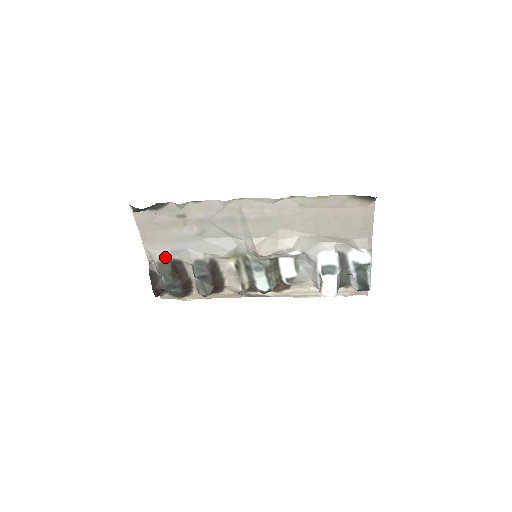
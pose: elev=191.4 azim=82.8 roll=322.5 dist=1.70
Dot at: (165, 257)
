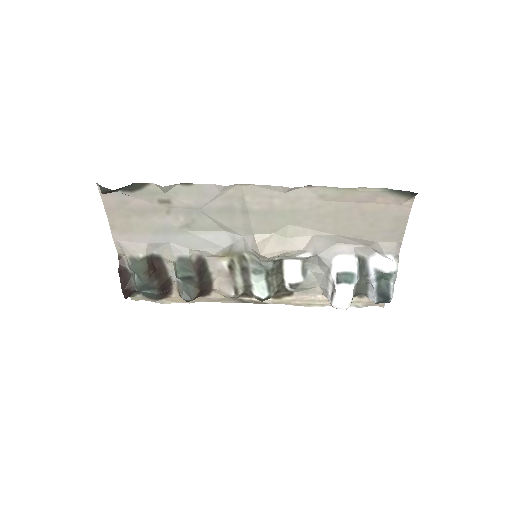
Dot at: (140, 251)
